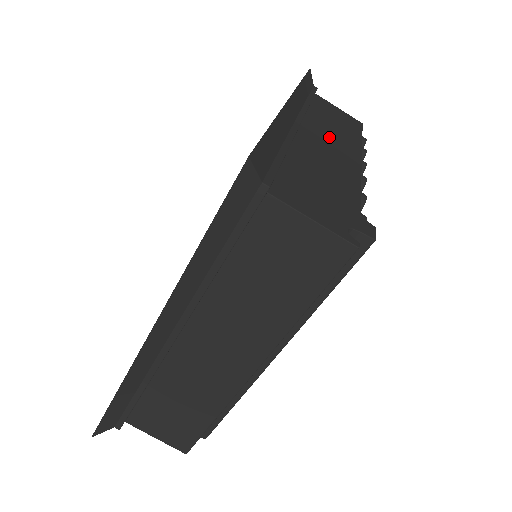
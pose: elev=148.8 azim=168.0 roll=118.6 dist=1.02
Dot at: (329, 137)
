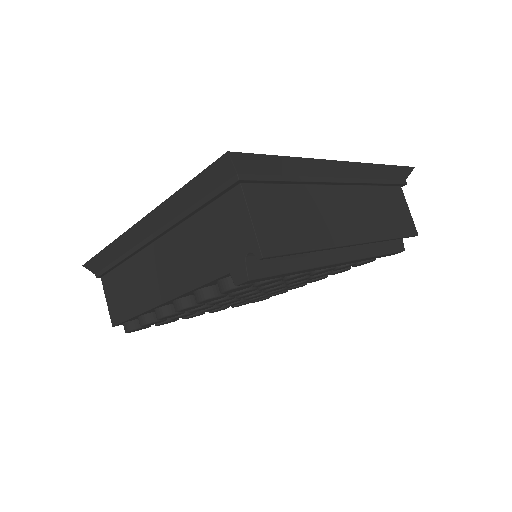
Dot at: occluded
